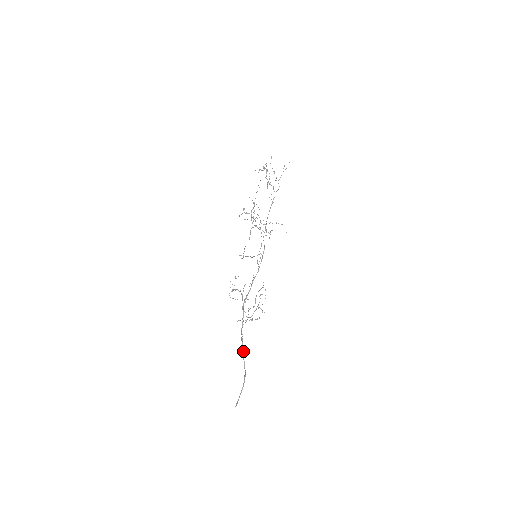
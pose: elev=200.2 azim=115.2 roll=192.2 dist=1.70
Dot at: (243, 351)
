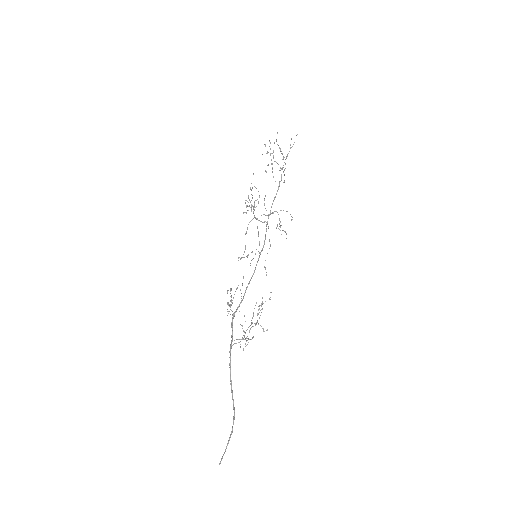
Dot at: (231, 383)
